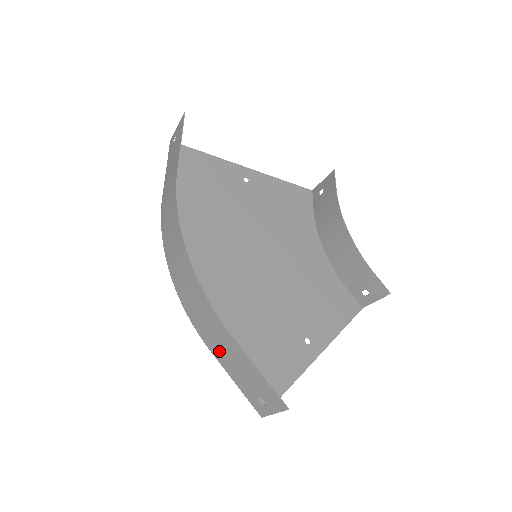
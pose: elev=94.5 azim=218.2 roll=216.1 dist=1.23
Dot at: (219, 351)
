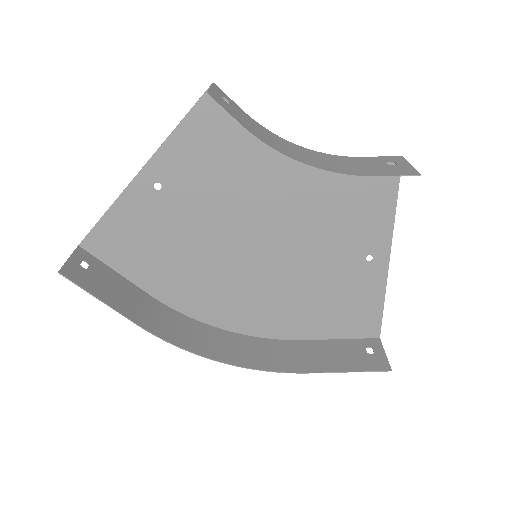
Dot at: (311, 349)
